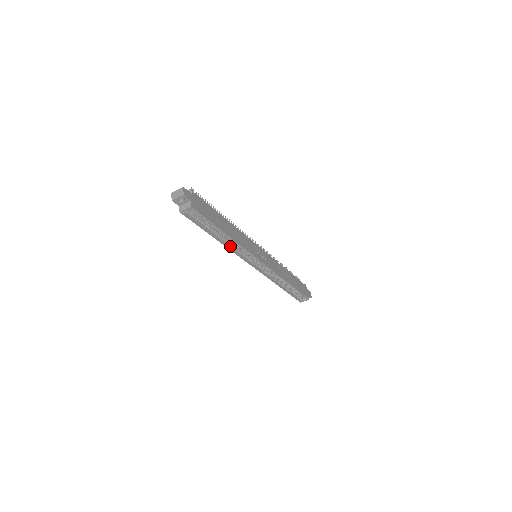
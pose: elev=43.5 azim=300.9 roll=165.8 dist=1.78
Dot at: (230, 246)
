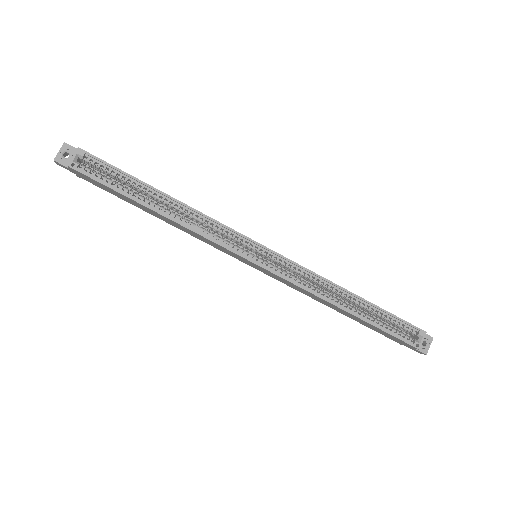
Dot at: (188, 225)
